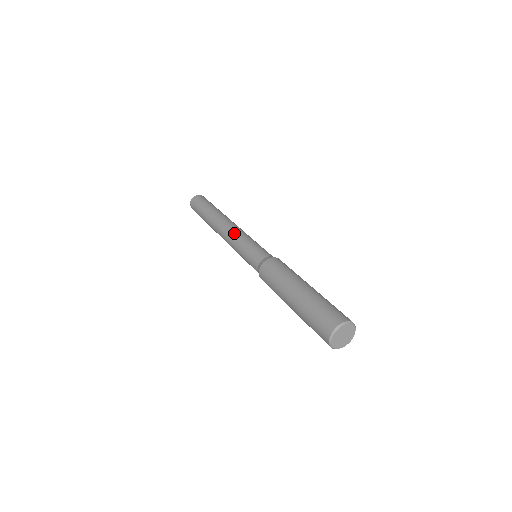
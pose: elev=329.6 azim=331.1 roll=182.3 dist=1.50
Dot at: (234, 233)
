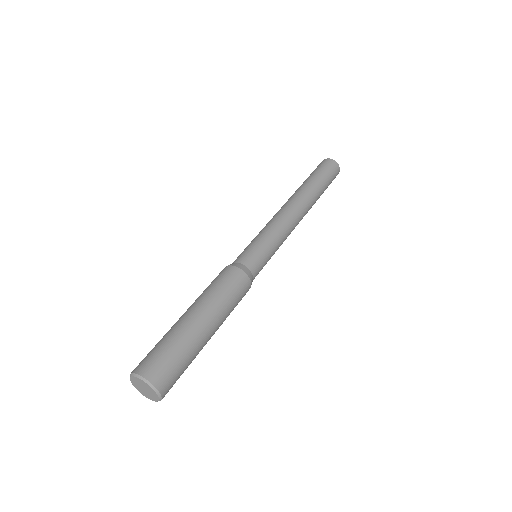
Dot at: (276, 219)
